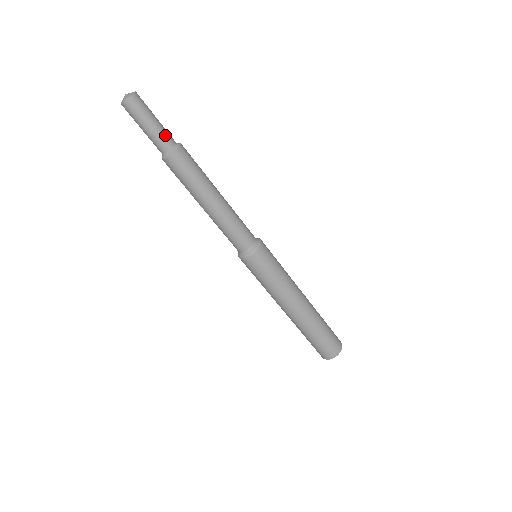
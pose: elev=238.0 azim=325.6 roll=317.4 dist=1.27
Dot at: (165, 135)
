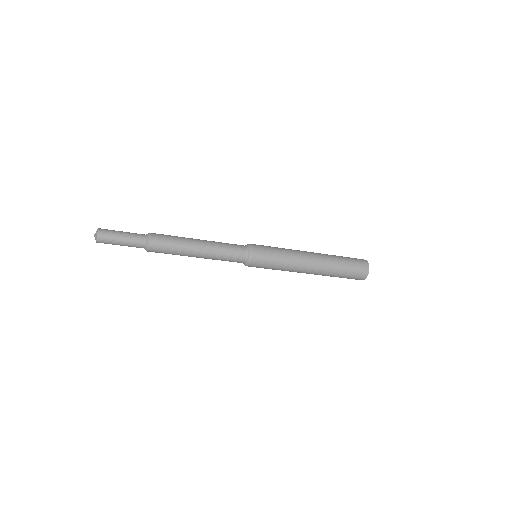
Dot at: (135, 244)
